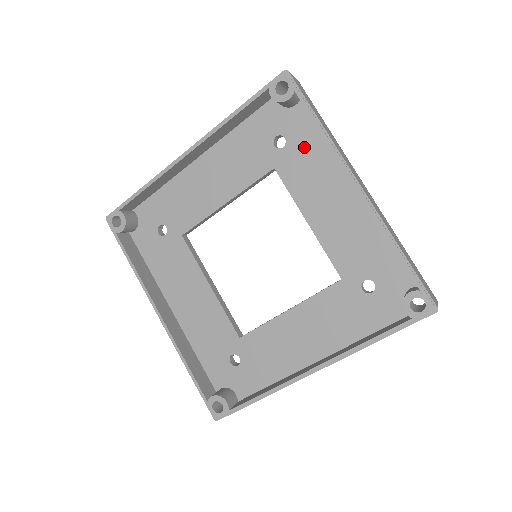
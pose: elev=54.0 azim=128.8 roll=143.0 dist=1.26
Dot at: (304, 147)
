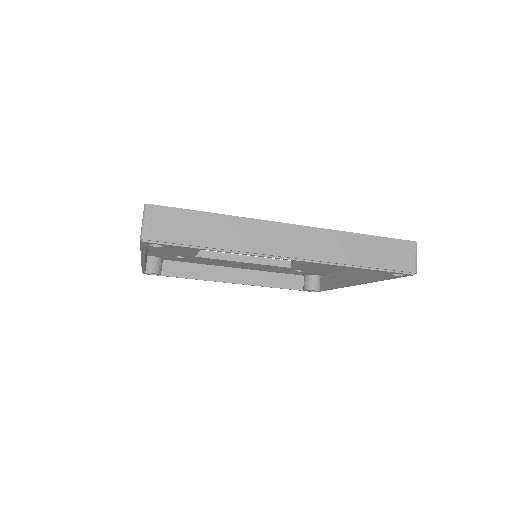
Dot at: occluded
